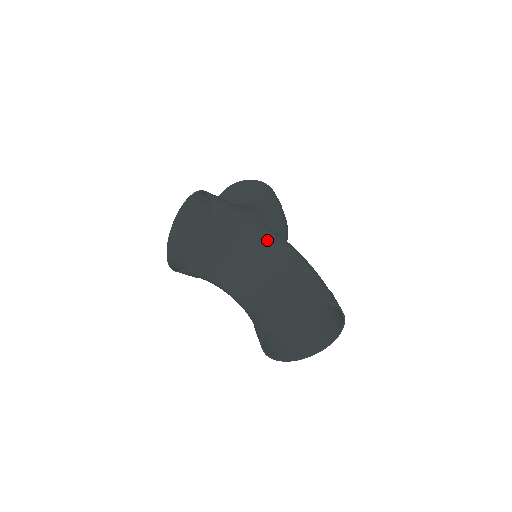
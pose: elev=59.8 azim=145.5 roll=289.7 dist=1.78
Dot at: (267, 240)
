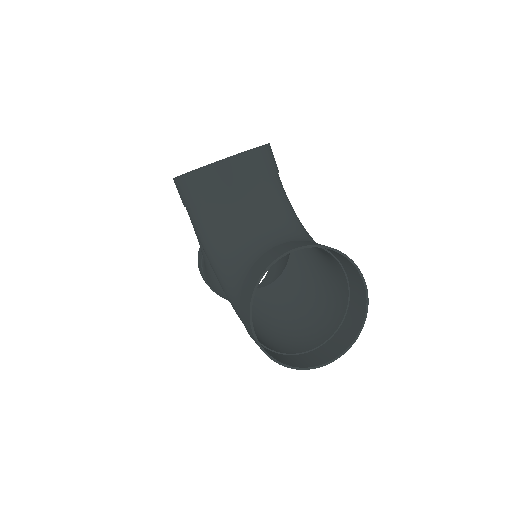
Dot at: occluded
